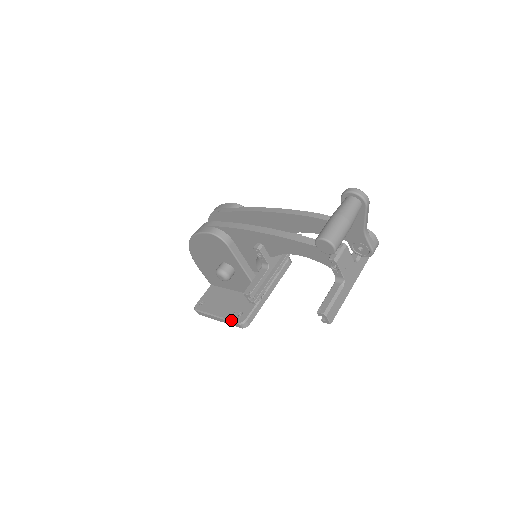
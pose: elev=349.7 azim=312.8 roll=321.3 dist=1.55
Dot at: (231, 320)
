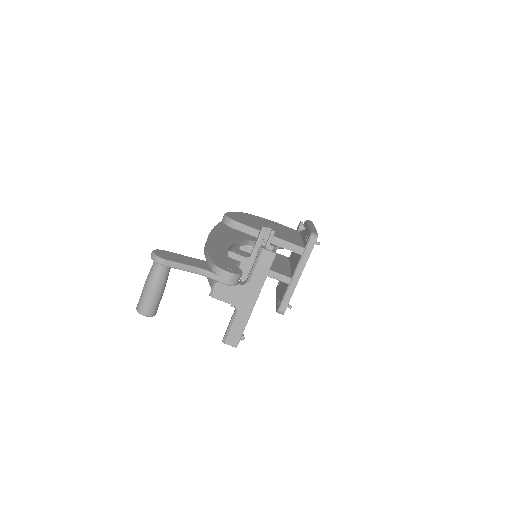
Dot at: (276, 307)
